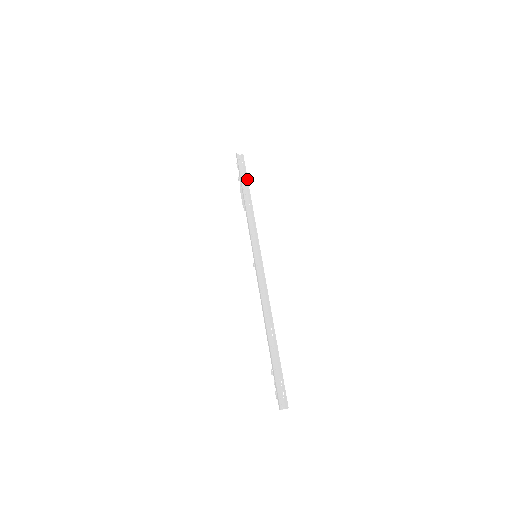
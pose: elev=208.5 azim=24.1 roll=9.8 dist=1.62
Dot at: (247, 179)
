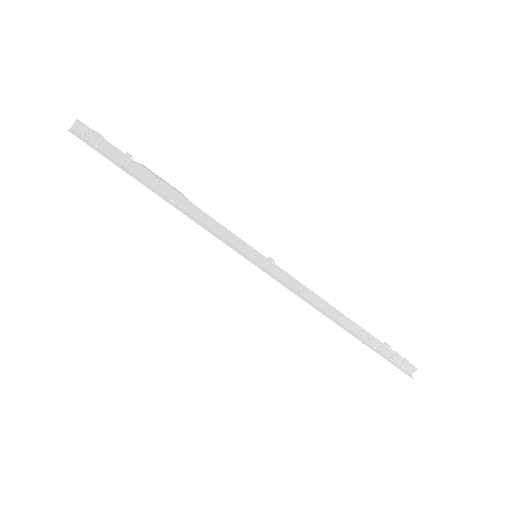
Dot at: (132, 160)
